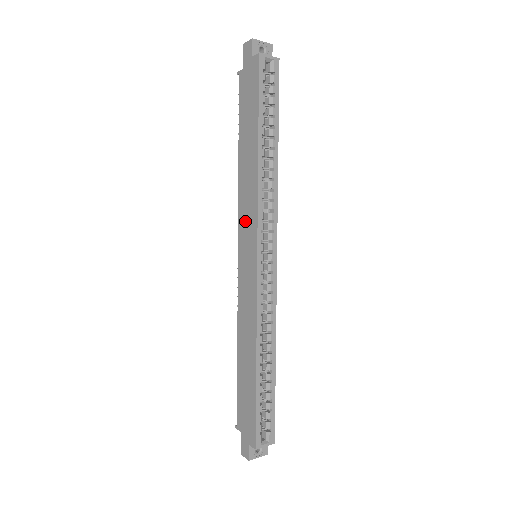
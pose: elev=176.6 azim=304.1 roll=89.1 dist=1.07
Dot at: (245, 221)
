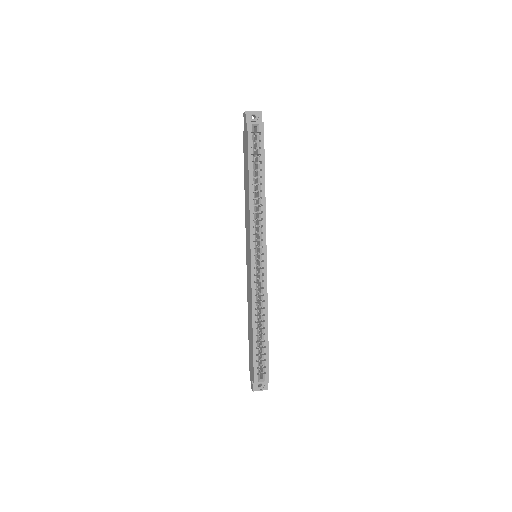
Dot at: (247, 233)
